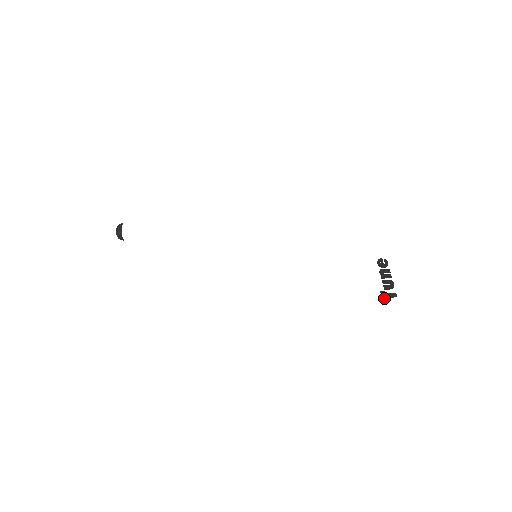
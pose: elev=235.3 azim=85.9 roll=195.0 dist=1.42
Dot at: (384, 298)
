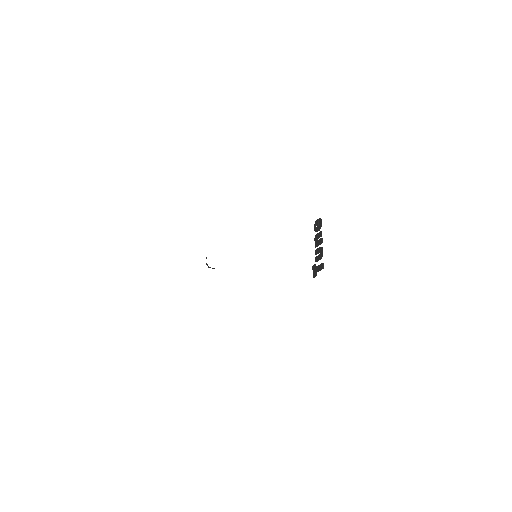
Dot at: (314, 274)
